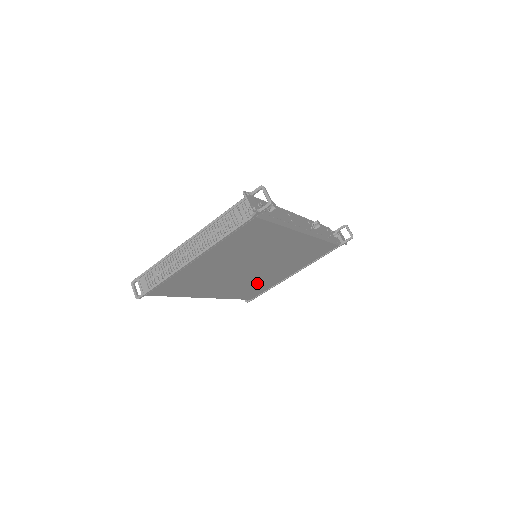
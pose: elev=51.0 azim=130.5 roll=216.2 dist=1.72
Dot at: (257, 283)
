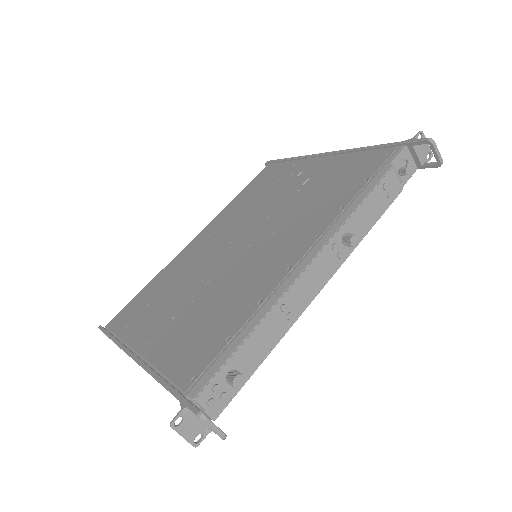
Dot at: occluded
